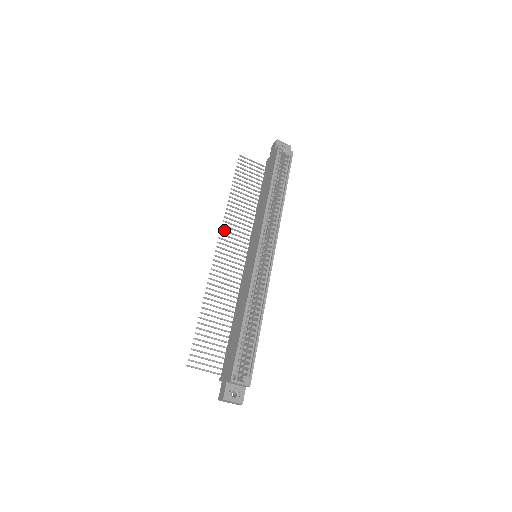
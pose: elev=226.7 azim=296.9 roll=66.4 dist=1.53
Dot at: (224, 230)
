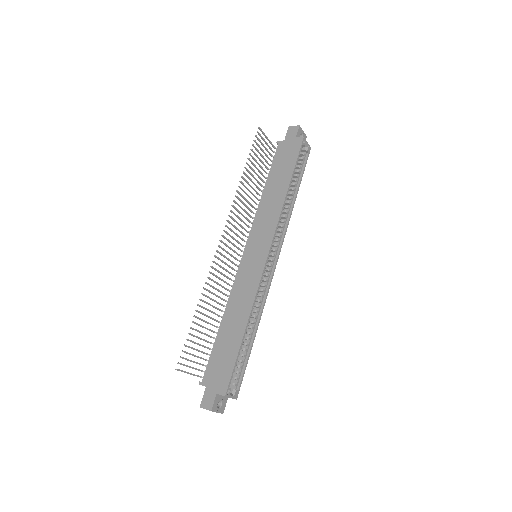
Dot at: (231, 217)
